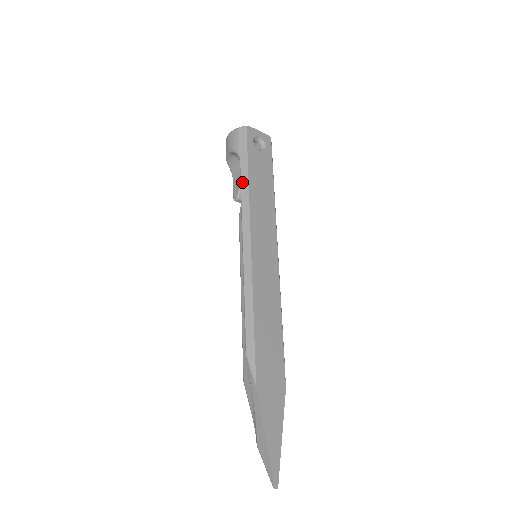
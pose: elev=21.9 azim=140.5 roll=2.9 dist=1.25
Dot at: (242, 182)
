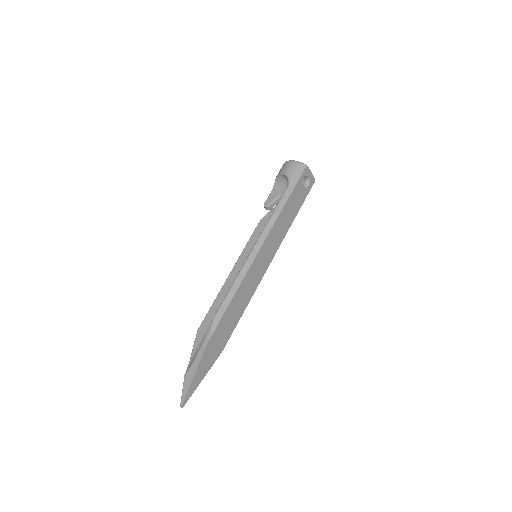
Dot at: (280, 203)
